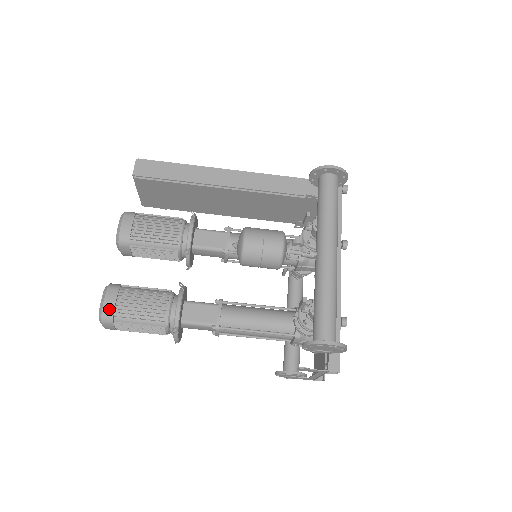
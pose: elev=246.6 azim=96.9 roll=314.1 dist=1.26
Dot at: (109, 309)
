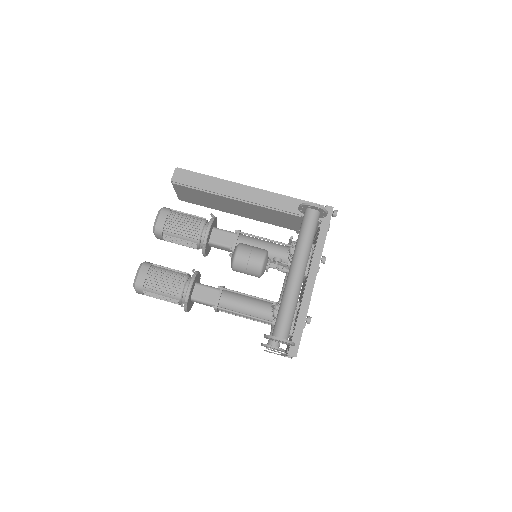
Dot at: (141, 281)
